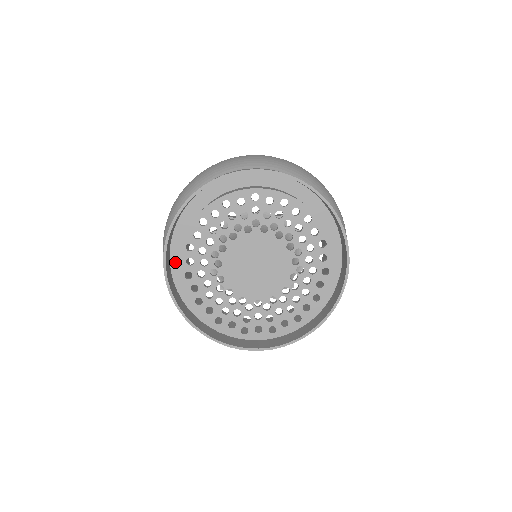
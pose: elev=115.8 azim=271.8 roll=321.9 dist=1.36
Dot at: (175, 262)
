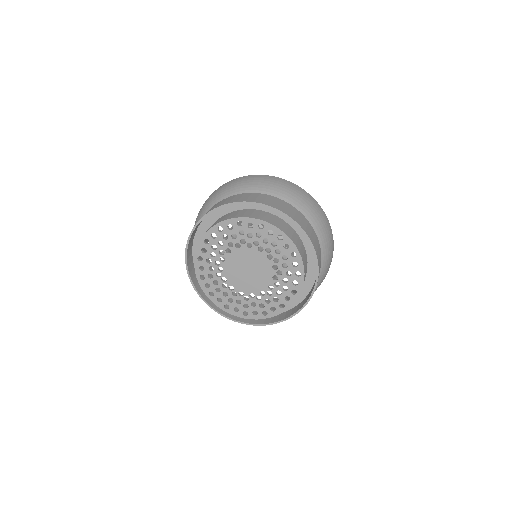
Dot at: (197, 241)
